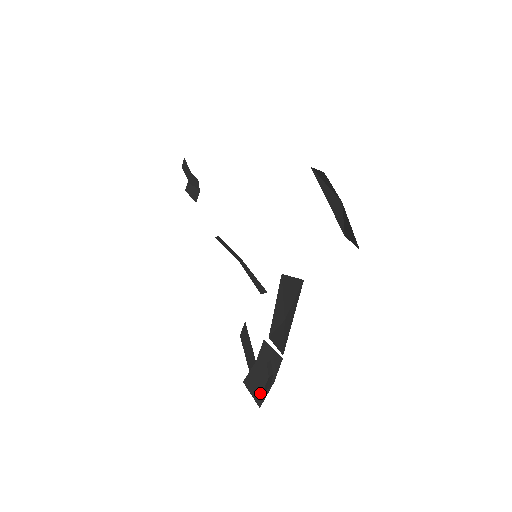
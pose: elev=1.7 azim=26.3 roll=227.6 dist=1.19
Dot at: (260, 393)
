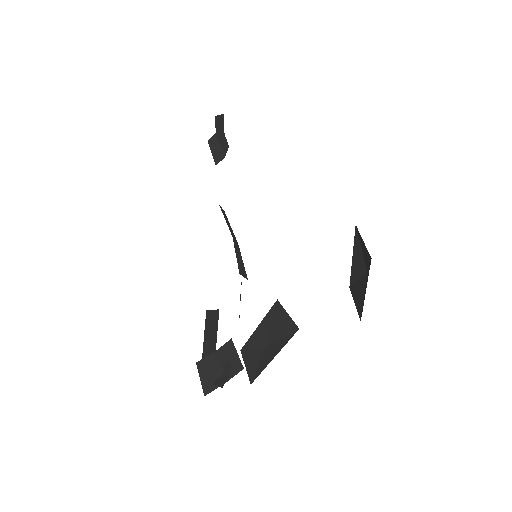
Dot at: (209, 383)
